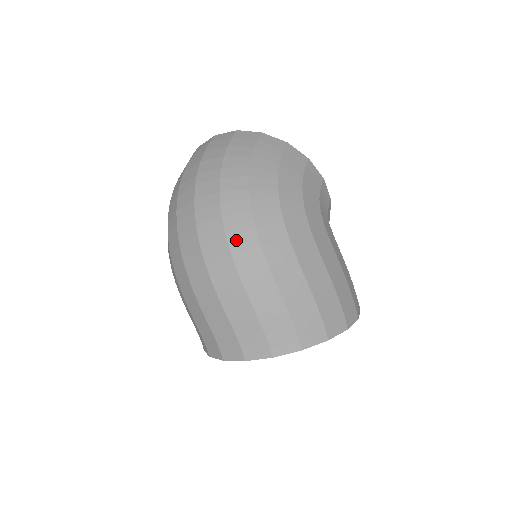
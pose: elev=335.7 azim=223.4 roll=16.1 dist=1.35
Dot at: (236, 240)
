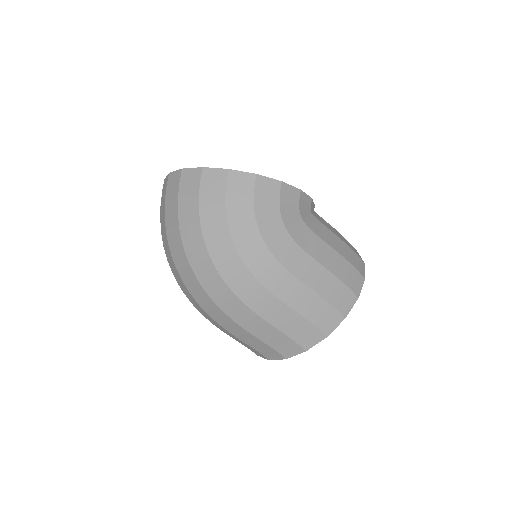
Dot at: (214, 294)
